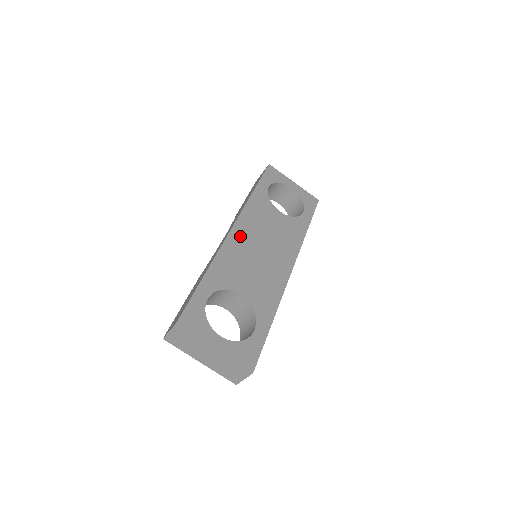
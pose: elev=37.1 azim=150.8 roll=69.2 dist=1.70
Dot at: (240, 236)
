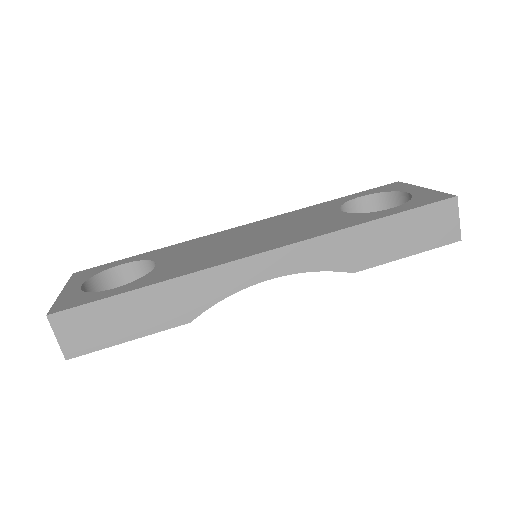
Dot at: (241, 230)
